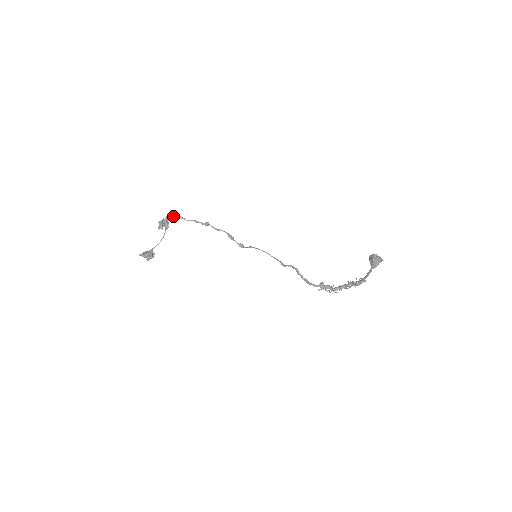
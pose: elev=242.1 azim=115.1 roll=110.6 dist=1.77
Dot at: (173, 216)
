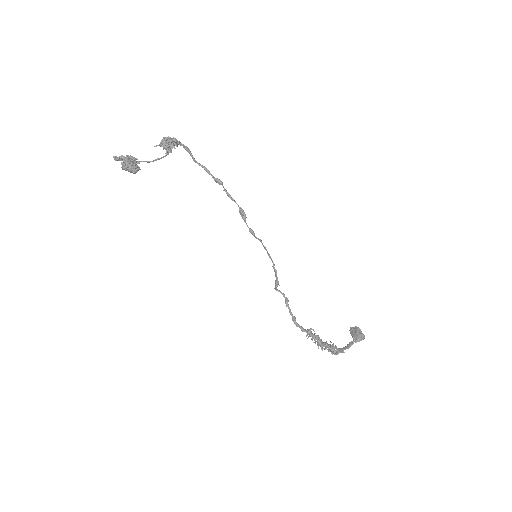
Dot at: (182, 144)
